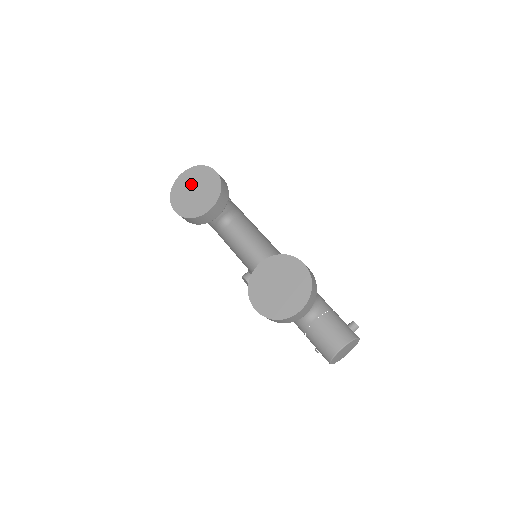
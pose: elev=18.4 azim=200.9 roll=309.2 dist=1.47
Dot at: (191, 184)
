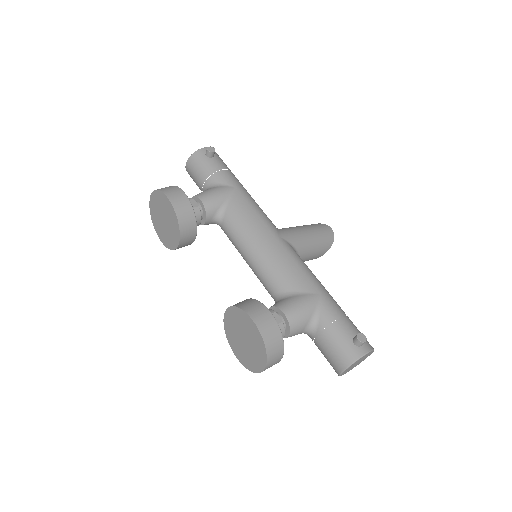
Dot at: (159, 212)
